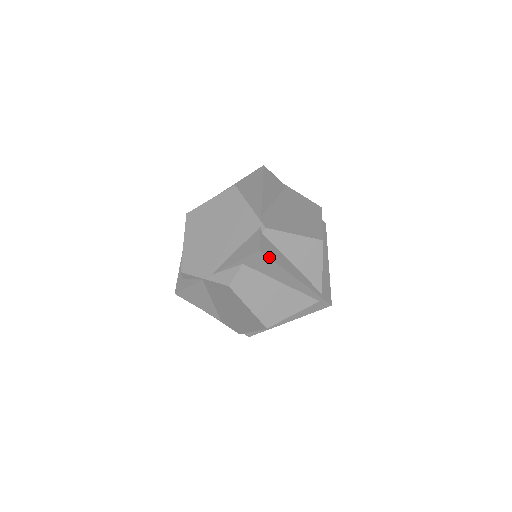
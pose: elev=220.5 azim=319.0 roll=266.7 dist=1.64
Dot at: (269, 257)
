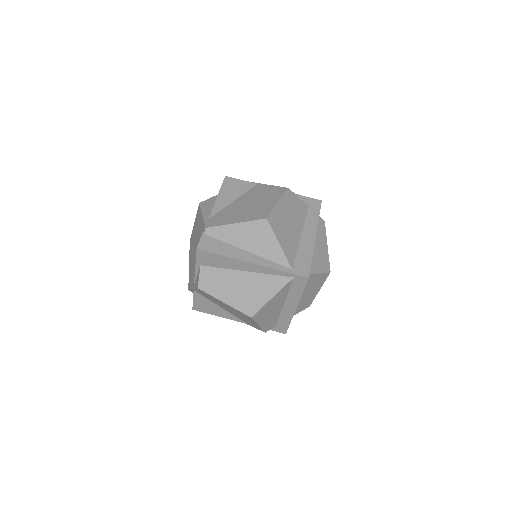
Dot at: (210, 252)
